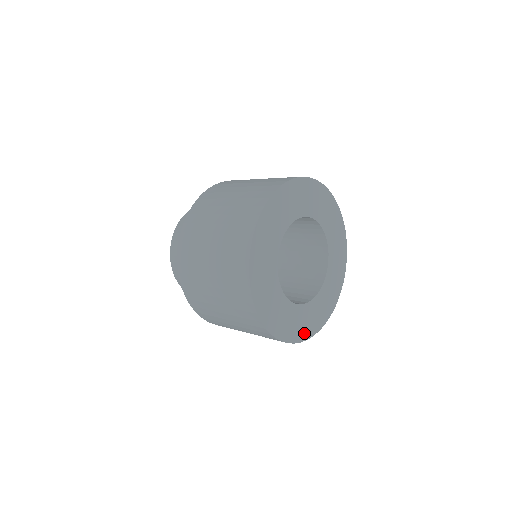
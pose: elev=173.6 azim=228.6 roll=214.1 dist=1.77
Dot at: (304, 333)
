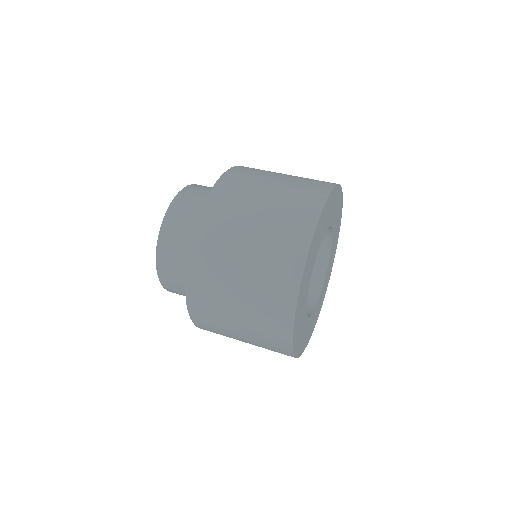
Dot at: (330, 273)
